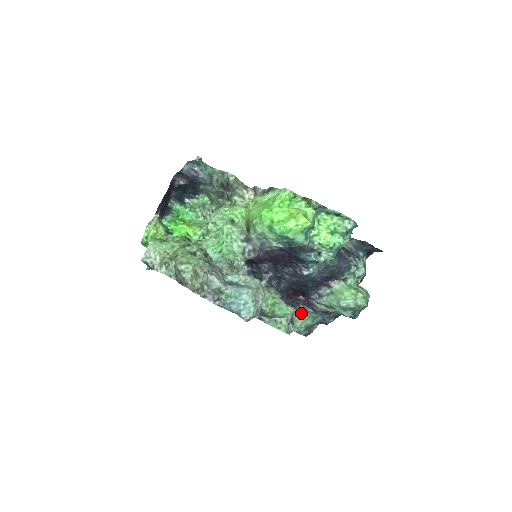
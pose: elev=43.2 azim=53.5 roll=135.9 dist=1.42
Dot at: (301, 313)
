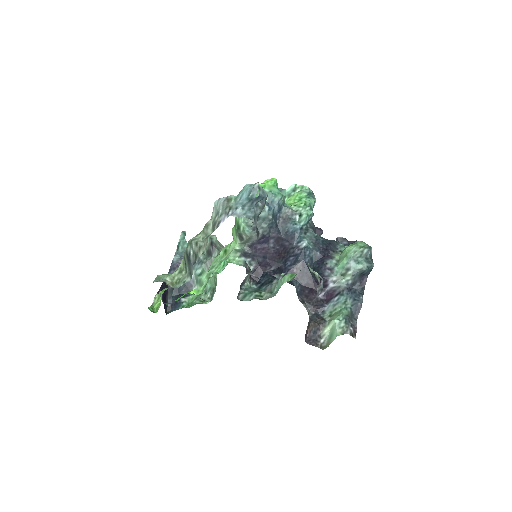
Dot at: (331, 313)
